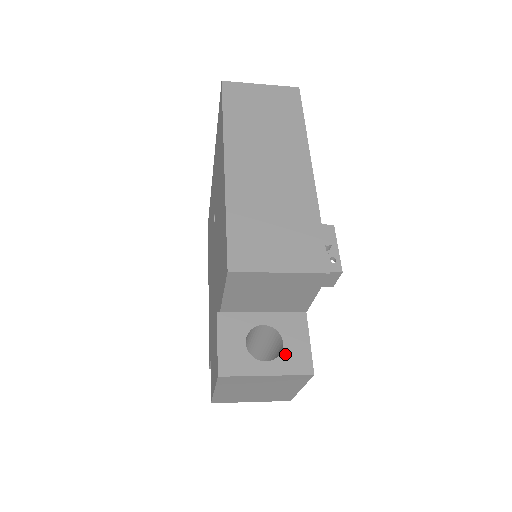
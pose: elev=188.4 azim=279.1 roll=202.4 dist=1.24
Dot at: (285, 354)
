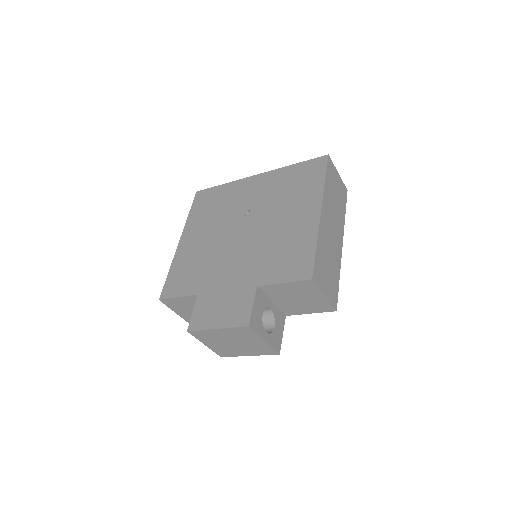
Dot at: (274, 334)
